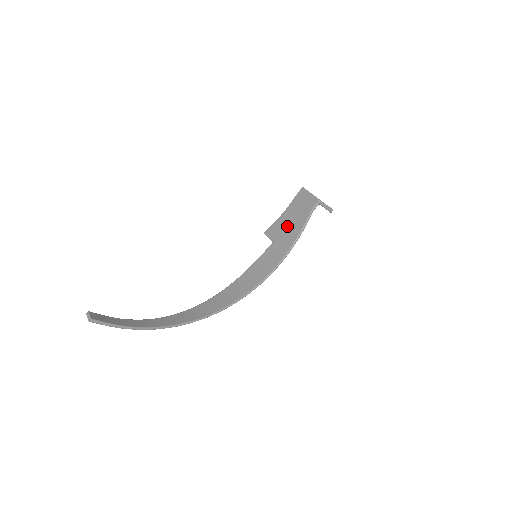
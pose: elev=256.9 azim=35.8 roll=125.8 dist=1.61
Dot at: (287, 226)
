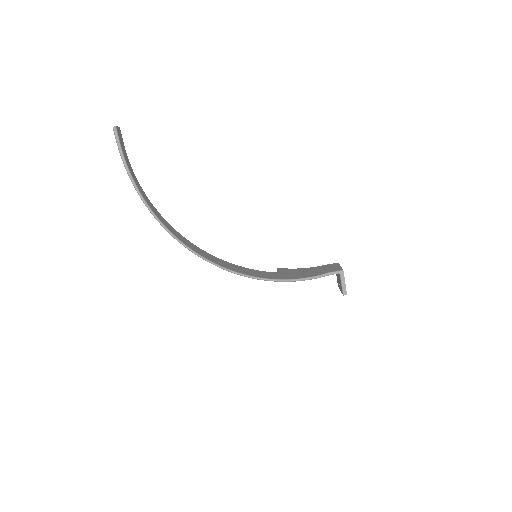
Dot at: (300, 272)
